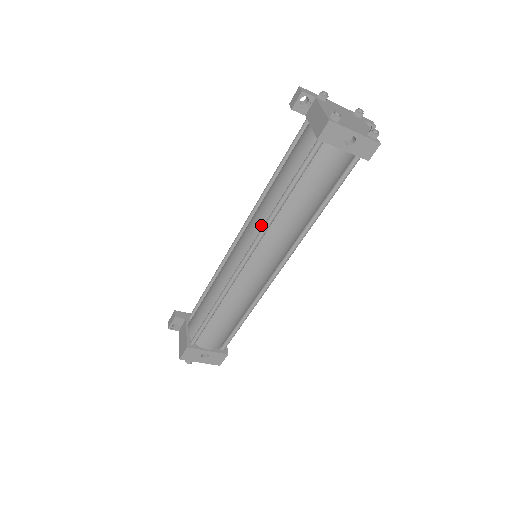
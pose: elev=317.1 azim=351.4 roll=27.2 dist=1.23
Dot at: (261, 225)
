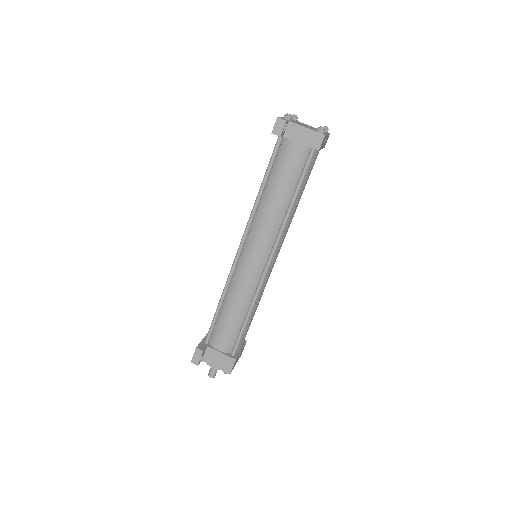
Dot at: (275, 230)
